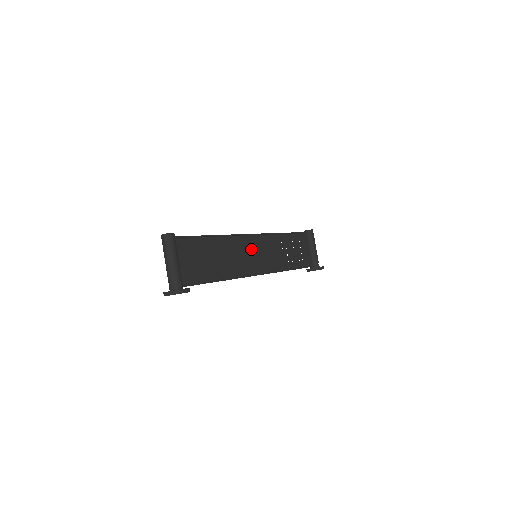
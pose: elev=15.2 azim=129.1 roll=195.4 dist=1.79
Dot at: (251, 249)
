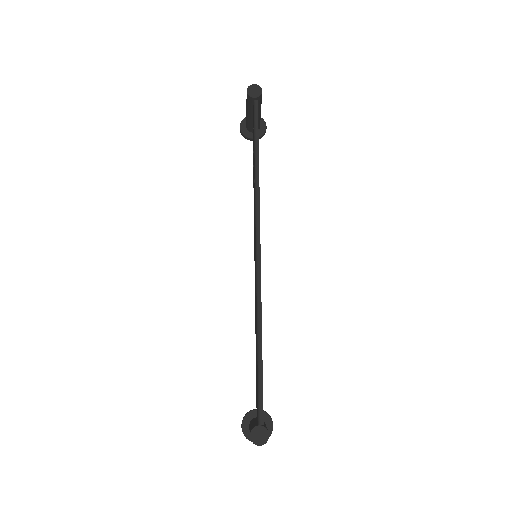
Dot at: occluded
